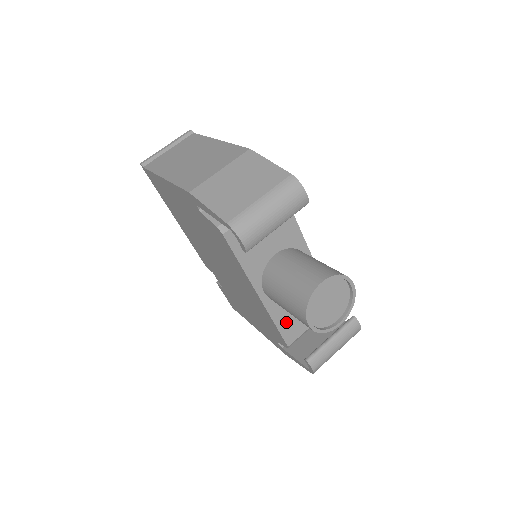
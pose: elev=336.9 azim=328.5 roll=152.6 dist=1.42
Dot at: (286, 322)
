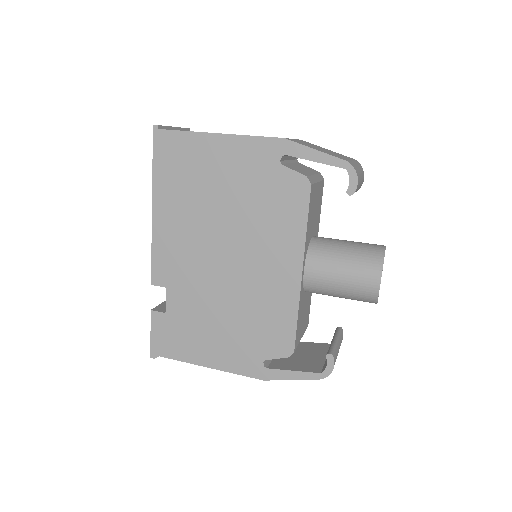
Dot at: (299, 319)
